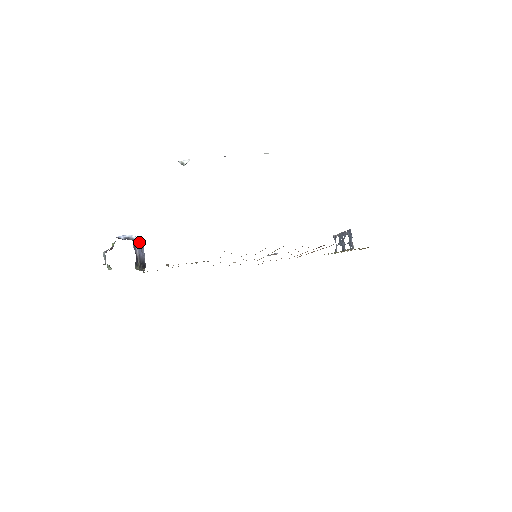
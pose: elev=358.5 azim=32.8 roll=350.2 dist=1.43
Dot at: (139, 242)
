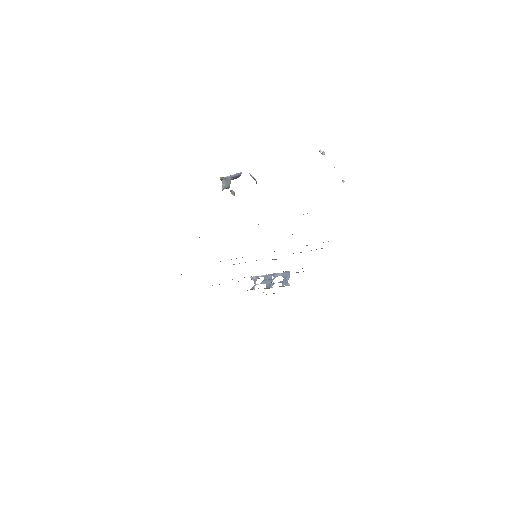
Dot at: occluded
